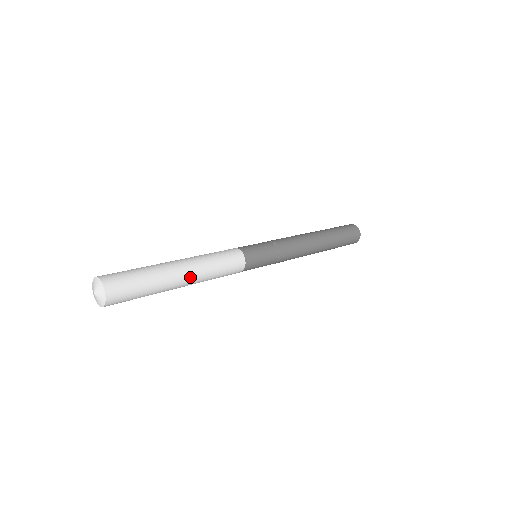
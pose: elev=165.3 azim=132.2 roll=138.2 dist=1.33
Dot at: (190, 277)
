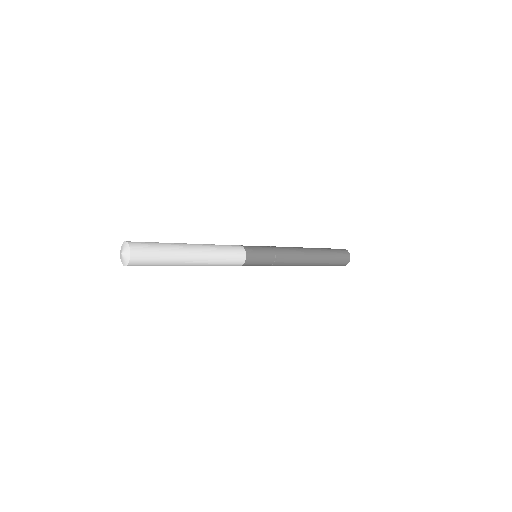
Dot at: (196, 264)
